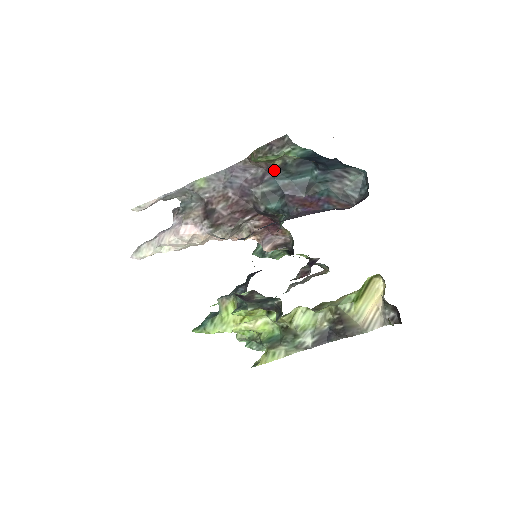
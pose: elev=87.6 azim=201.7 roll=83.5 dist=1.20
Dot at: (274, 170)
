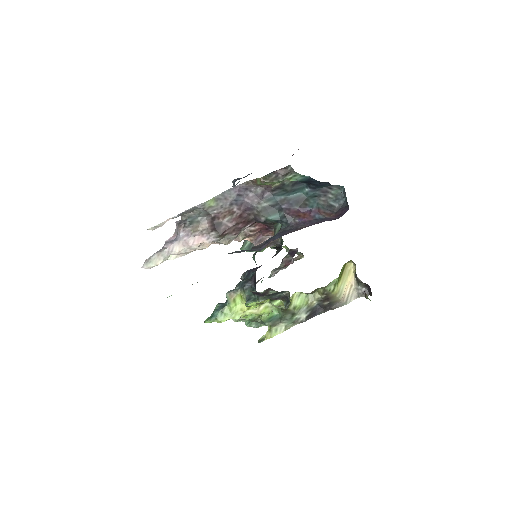
Dot at: (273, 189)
